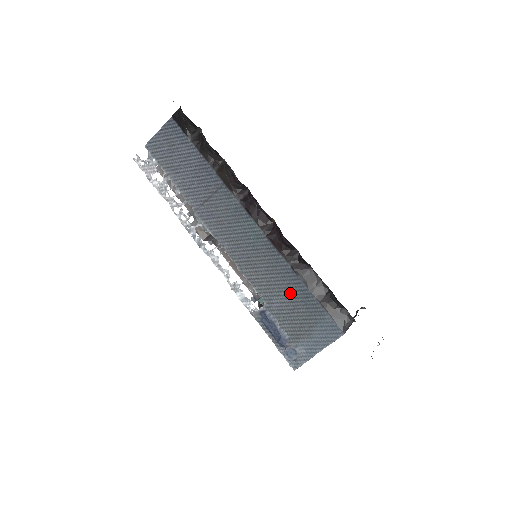
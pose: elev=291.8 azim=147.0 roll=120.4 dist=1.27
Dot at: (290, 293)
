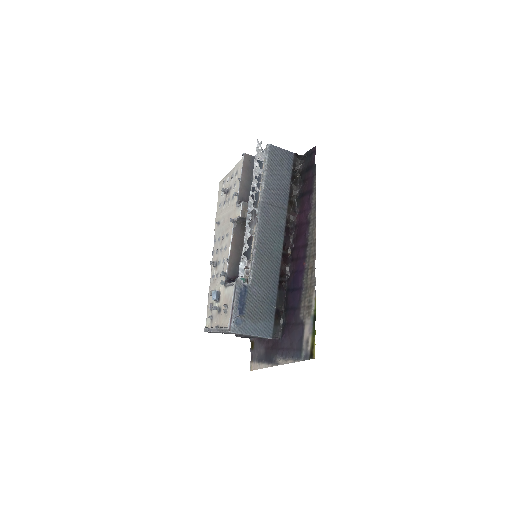
Dot at: (267, 292)
